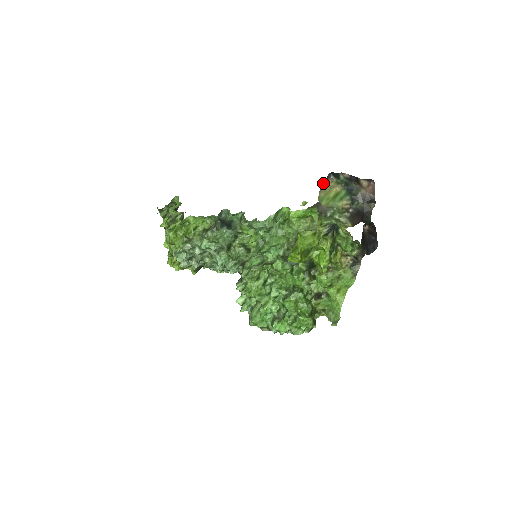
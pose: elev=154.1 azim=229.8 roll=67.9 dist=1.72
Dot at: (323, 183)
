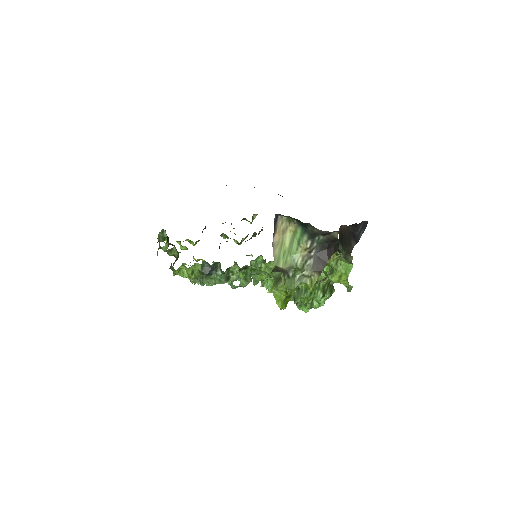
Dot at: (273, 234)
